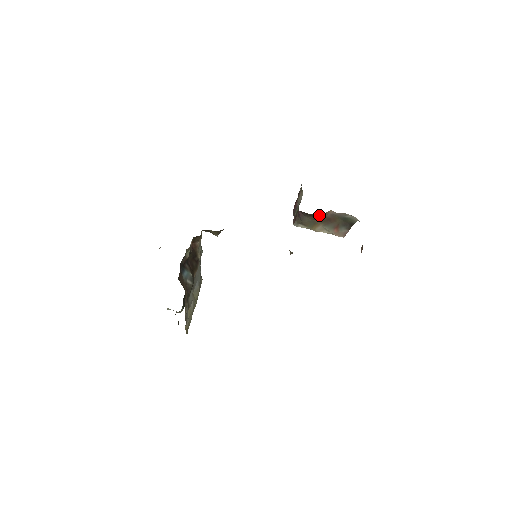
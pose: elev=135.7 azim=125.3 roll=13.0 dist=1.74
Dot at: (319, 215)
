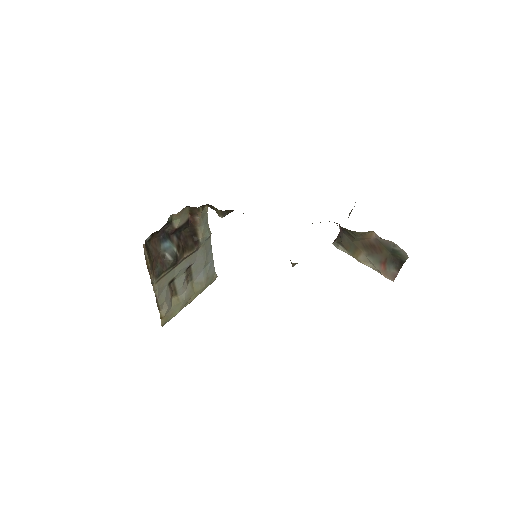
Dot at: (359, 235)
